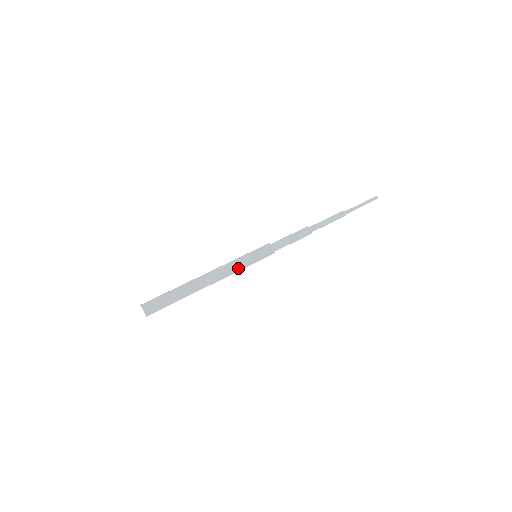
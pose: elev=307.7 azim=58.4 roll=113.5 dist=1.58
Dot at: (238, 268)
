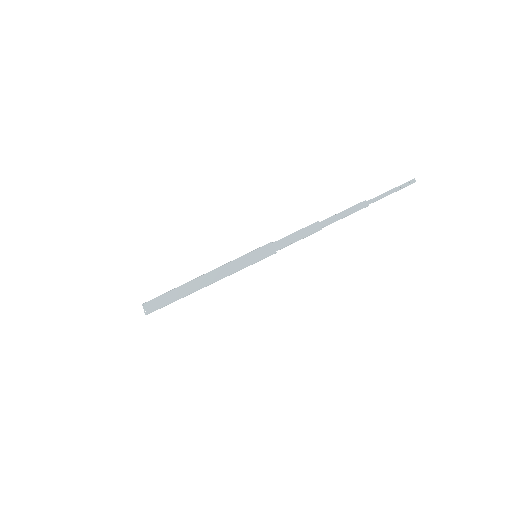
Dot at: (235, 269)
